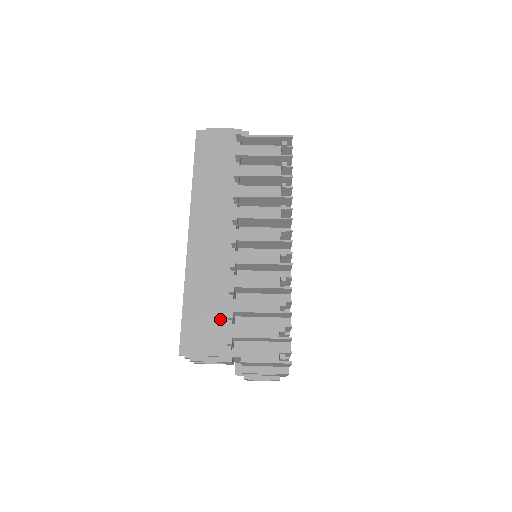
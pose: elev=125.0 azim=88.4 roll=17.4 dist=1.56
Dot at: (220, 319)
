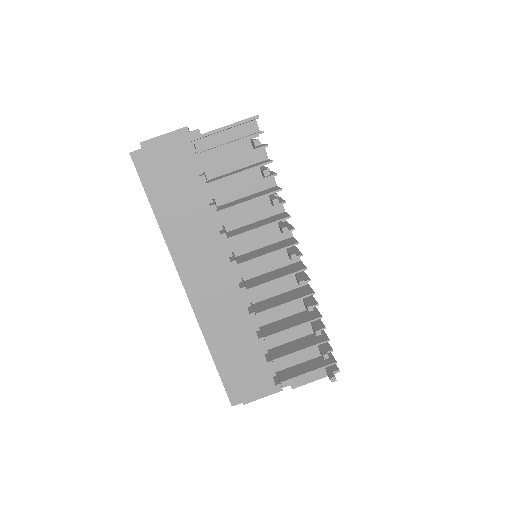
Dot at: (257, 361)
